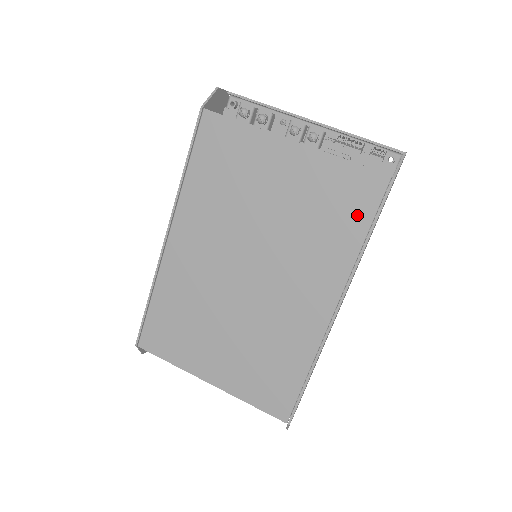
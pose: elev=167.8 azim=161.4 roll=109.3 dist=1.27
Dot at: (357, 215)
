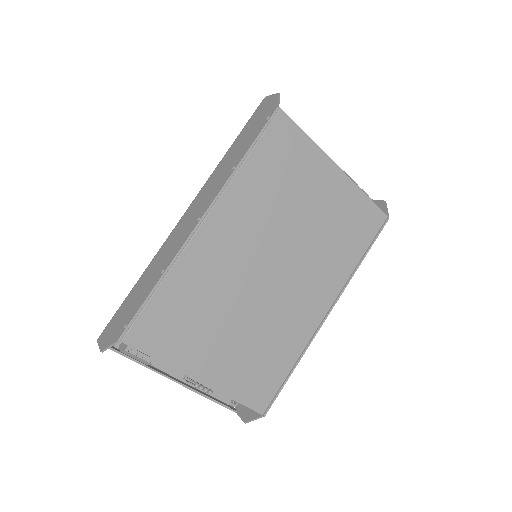
Dot at: (362, 239)
